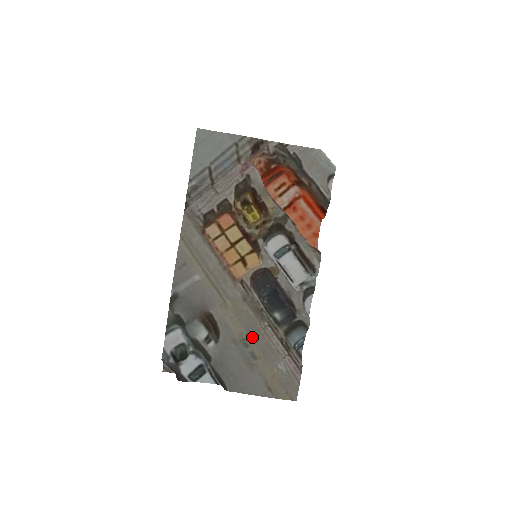
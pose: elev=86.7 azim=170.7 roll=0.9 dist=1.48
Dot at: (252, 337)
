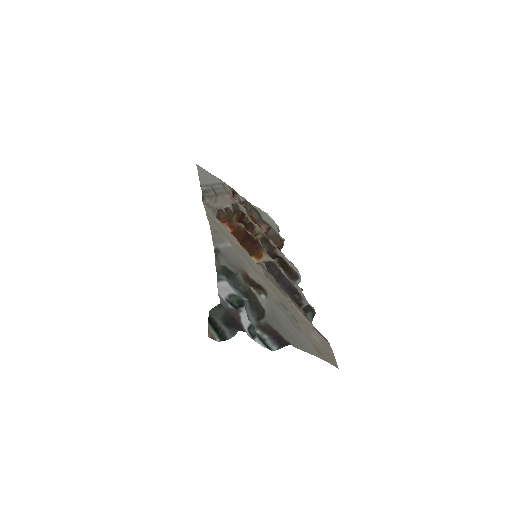
Dot at: (285, 306)
